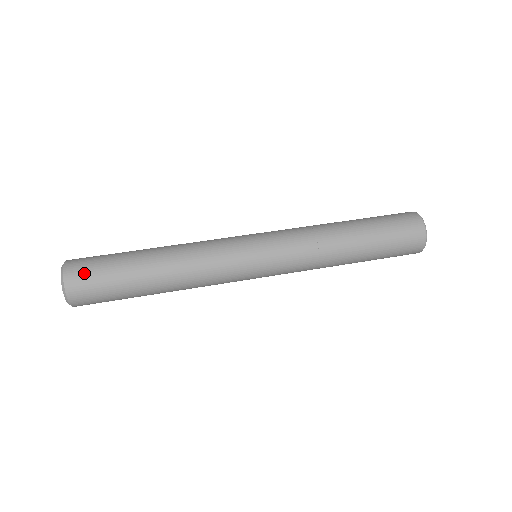
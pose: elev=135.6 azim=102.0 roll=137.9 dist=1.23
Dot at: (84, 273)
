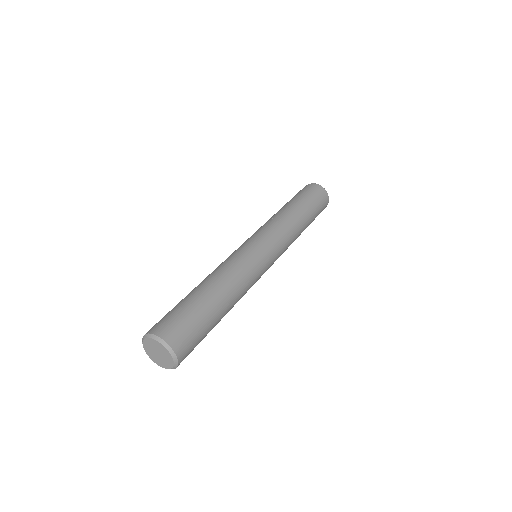
Dot at: (175, 327)
